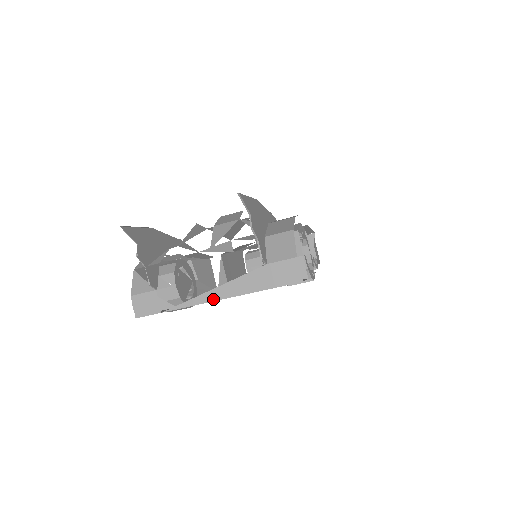
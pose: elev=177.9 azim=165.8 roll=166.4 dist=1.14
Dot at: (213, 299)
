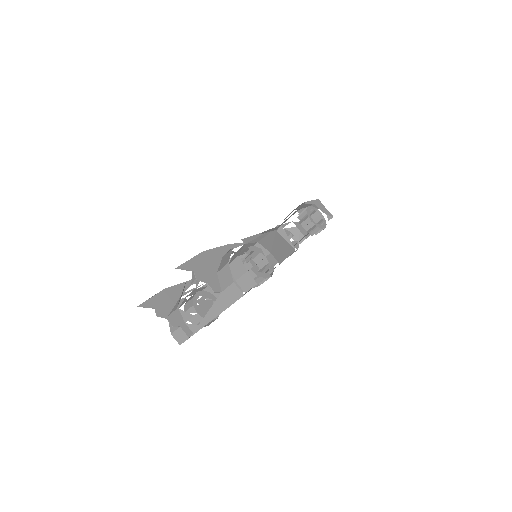
Dot at: (208, 322)
